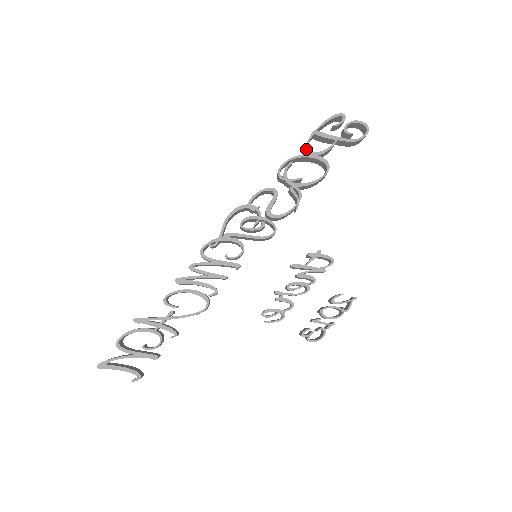
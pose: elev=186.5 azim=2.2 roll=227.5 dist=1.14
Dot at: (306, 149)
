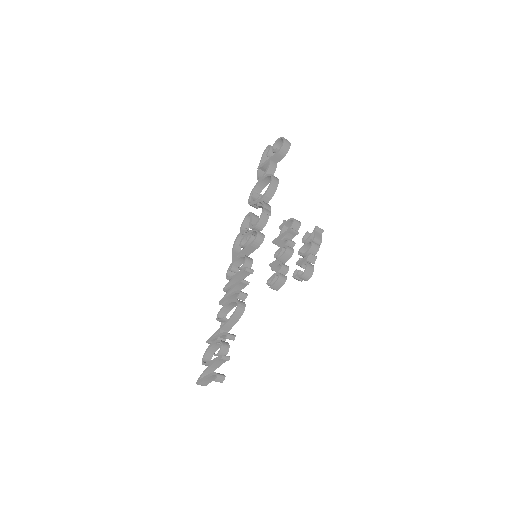
Dot at: (257, 179)
